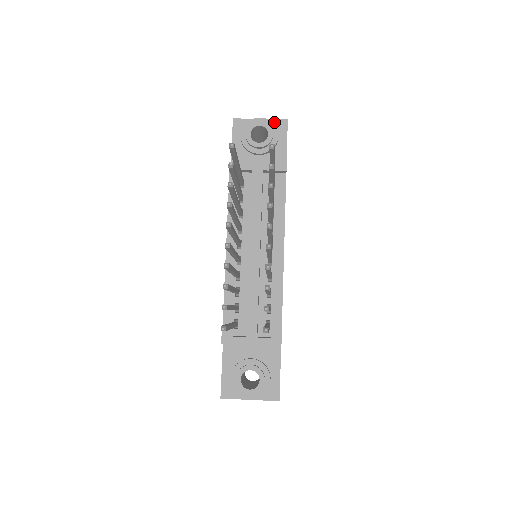
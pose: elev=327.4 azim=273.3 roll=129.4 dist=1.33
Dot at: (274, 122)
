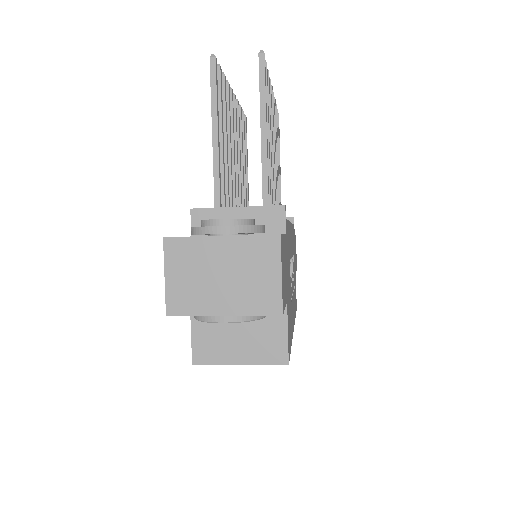
Dot at: occluded
